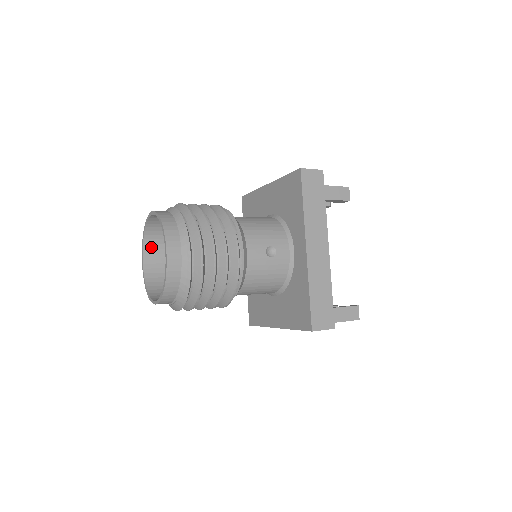
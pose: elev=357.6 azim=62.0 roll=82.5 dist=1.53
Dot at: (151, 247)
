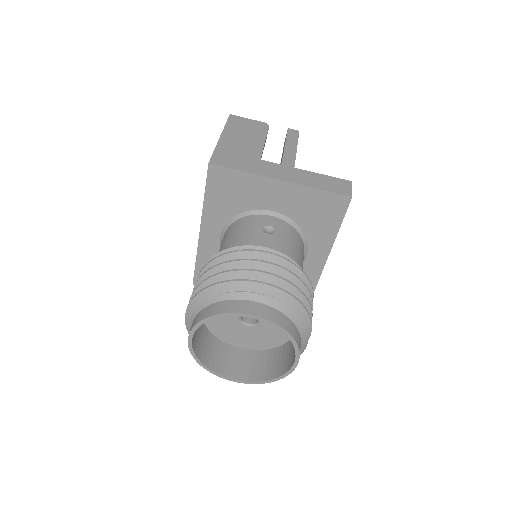
Dot at: occluded
